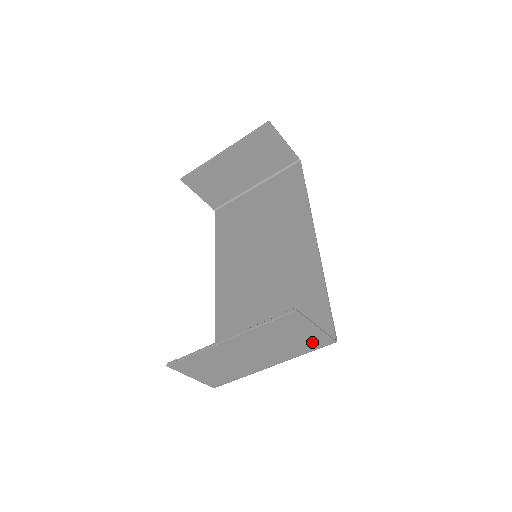
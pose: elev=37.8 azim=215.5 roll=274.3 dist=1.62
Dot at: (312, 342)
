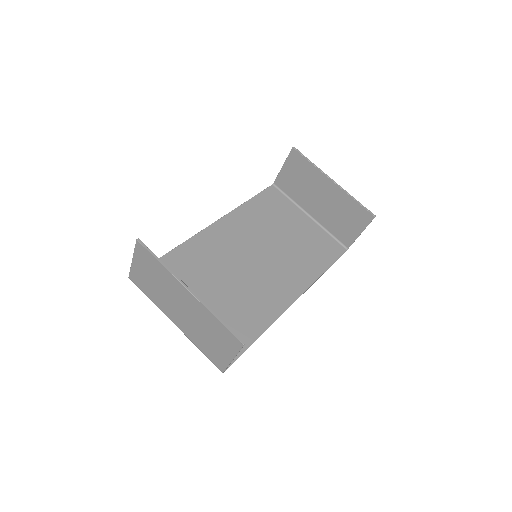
Dot at: (215, 356)
